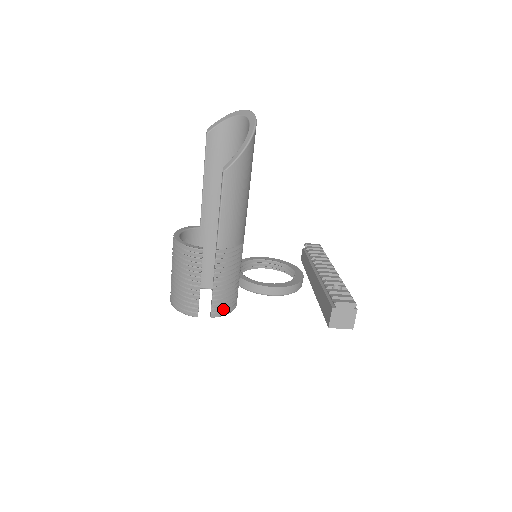
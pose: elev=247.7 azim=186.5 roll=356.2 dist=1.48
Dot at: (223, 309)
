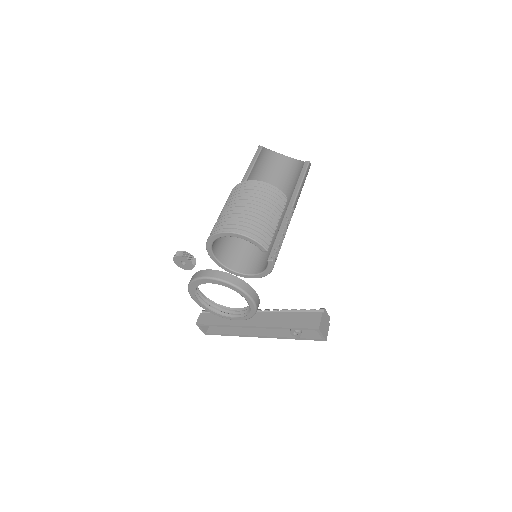
Dot at: (274, 262)
